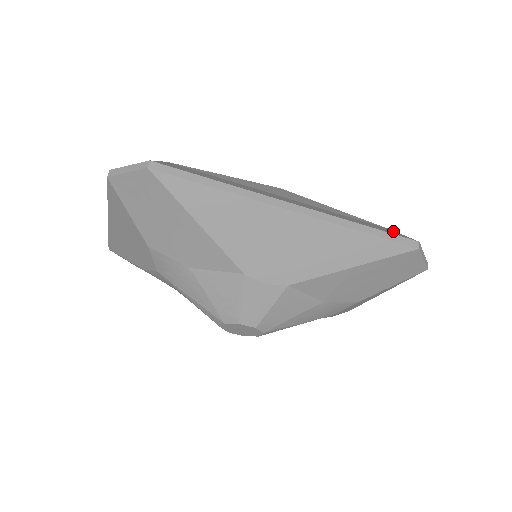
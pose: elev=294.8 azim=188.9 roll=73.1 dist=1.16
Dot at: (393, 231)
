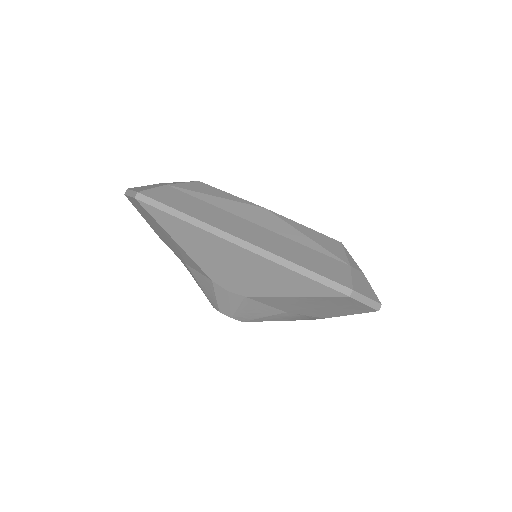
Dot at: (345, 270)
